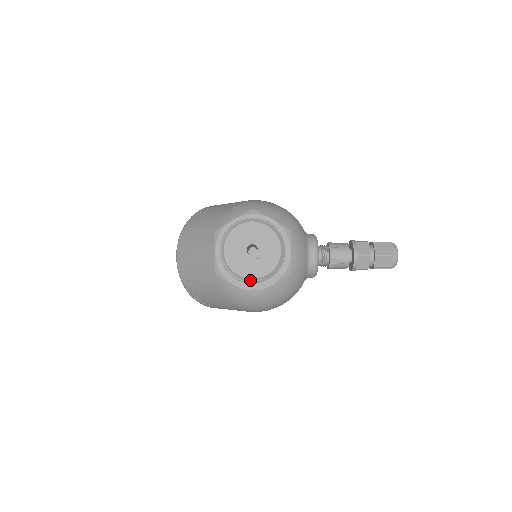
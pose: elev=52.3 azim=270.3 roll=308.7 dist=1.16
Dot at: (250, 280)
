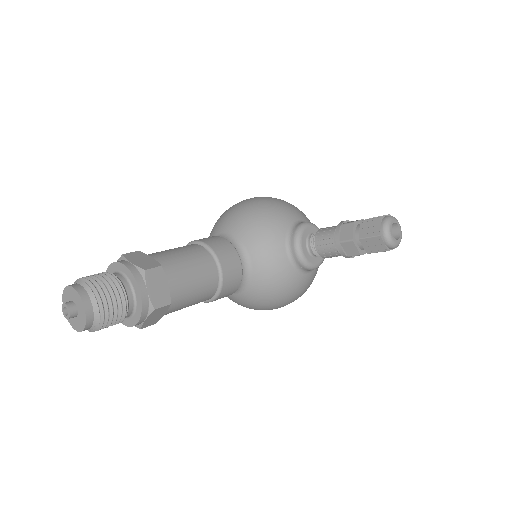
Dot at: (89, 330)
